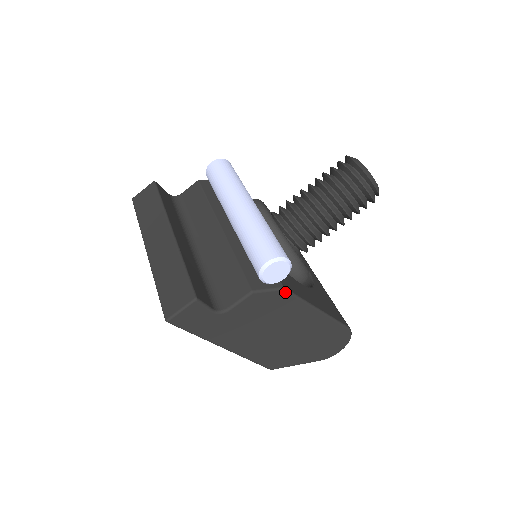
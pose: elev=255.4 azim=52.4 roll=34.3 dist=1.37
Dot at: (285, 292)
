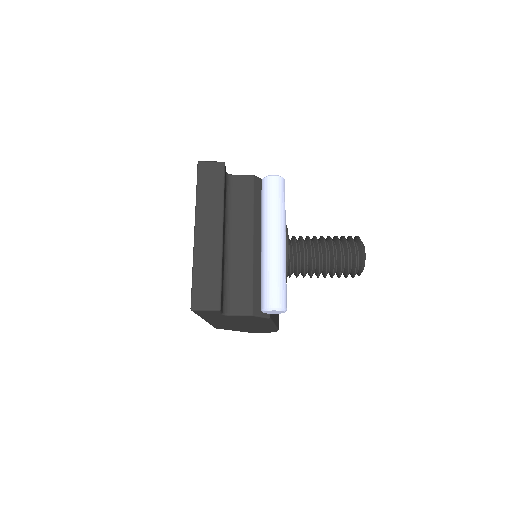
Dot at: (268, 319)
